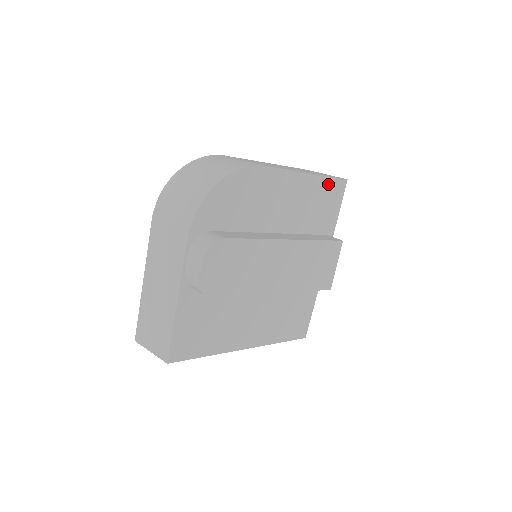
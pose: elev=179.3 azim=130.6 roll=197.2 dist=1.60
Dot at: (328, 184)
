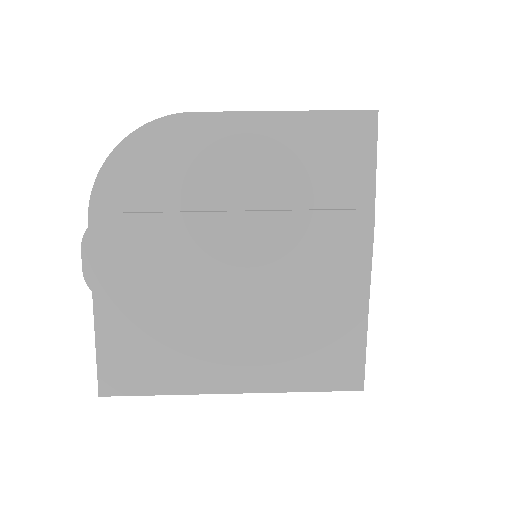
Dot at: (333, 123)
